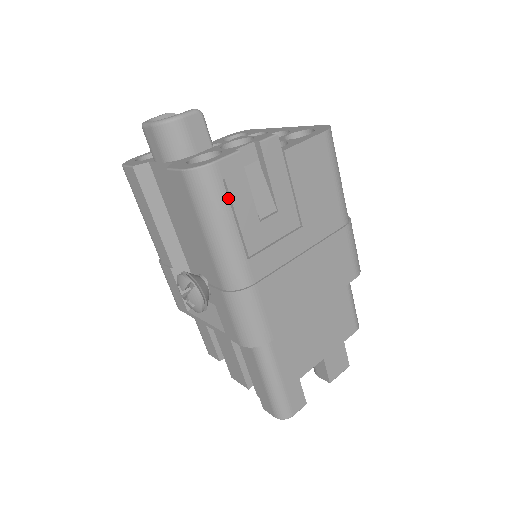
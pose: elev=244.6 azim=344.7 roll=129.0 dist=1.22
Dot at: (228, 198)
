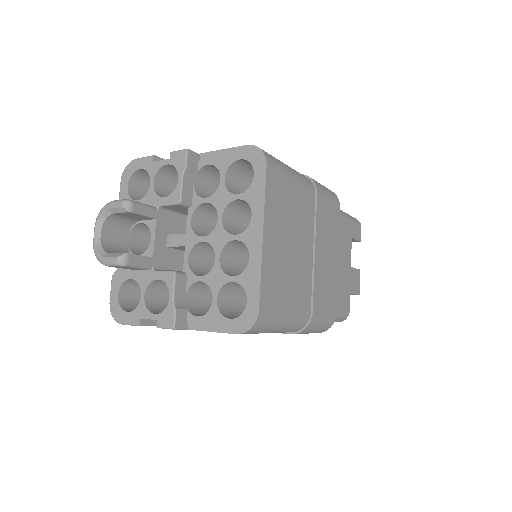
Dot at: occluded
